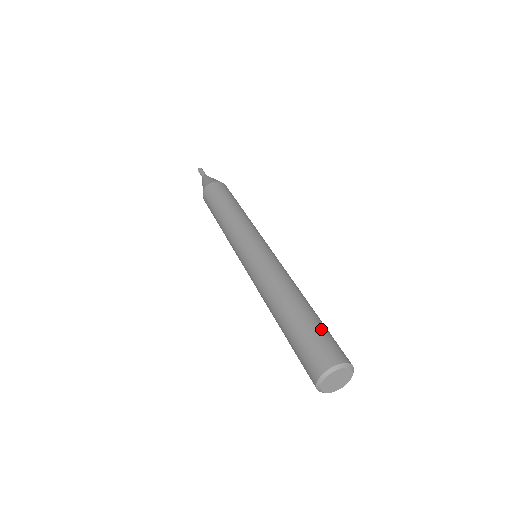
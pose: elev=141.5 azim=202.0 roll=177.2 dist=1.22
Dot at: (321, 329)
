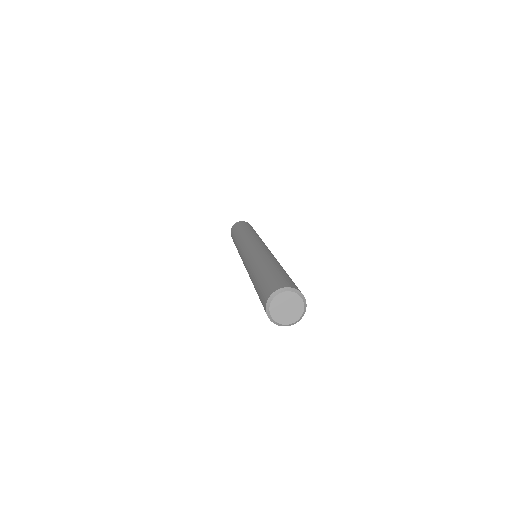
Dot at: (274, 274)
